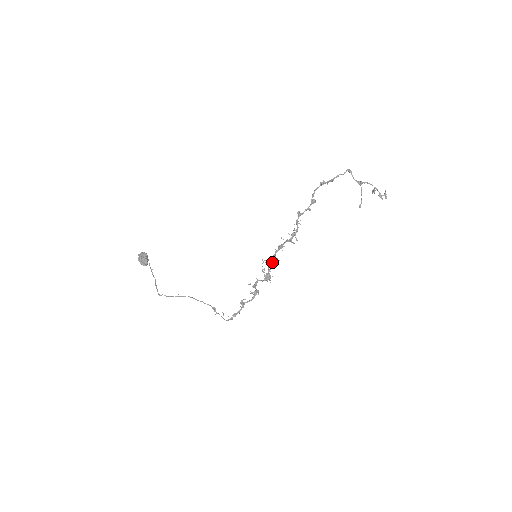
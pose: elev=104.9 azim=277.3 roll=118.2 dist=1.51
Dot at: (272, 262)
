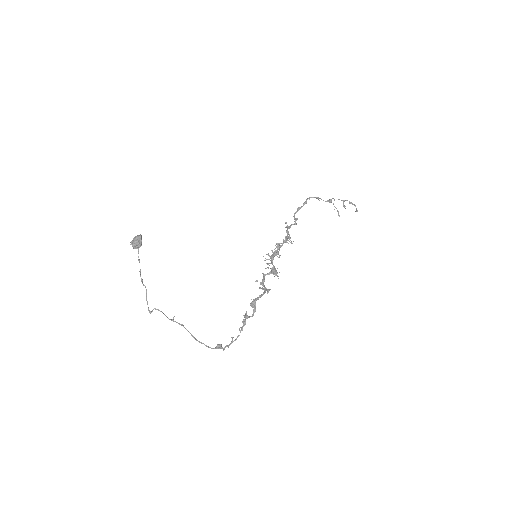
Dot at: (274, 253)
